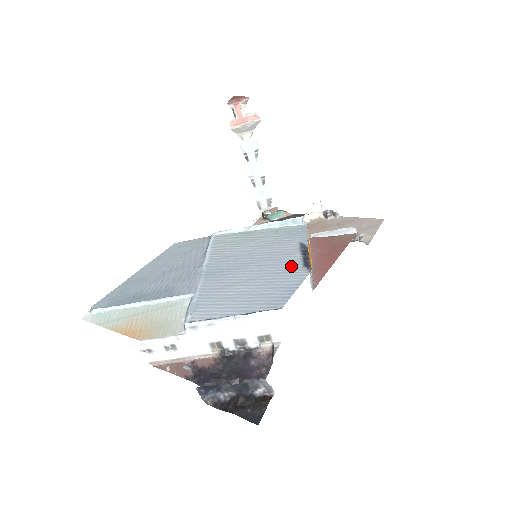
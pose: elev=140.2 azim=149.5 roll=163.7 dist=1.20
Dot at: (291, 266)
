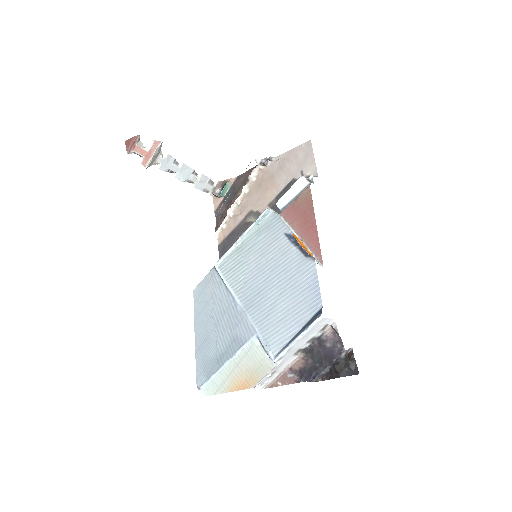
Dot at: (297, 263)
